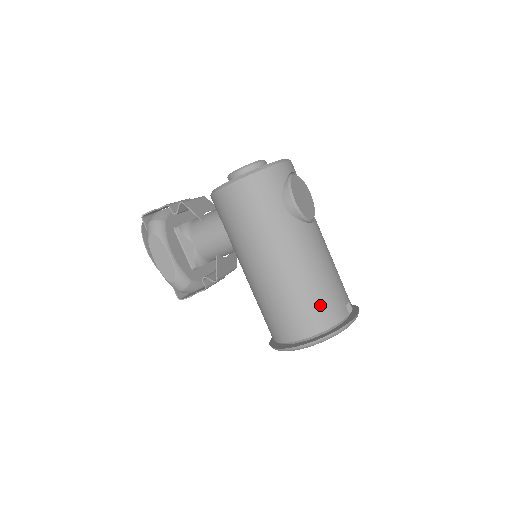
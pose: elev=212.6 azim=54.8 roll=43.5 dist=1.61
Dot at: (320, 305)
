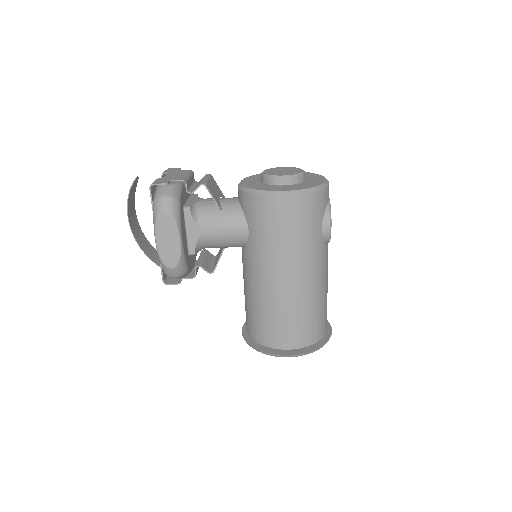
Dot at: (317, 322)
